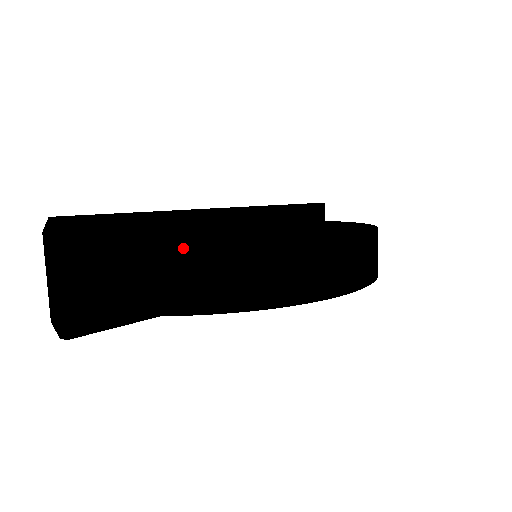
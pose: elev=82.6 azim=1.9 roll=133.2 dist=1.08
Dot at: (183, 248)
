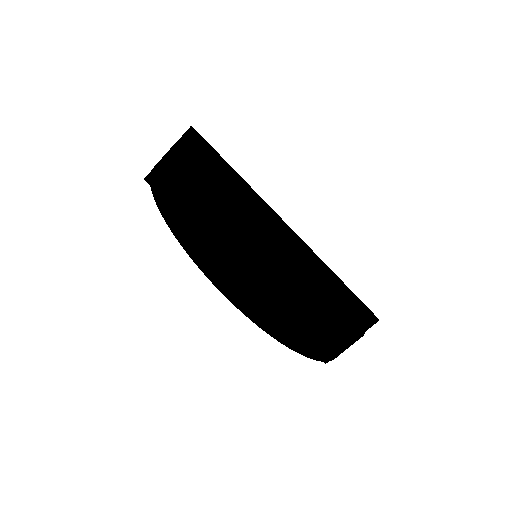
Dot at: (182, 168)
